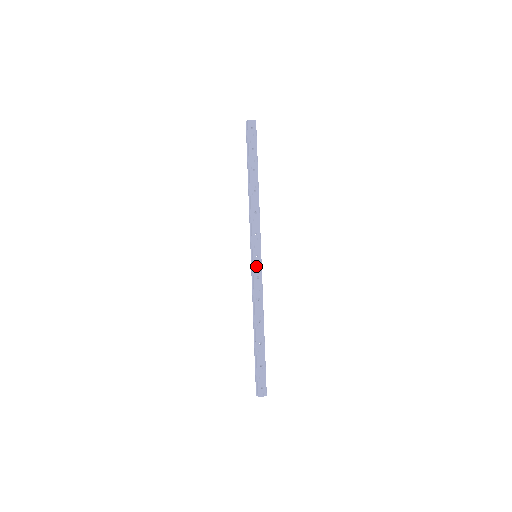
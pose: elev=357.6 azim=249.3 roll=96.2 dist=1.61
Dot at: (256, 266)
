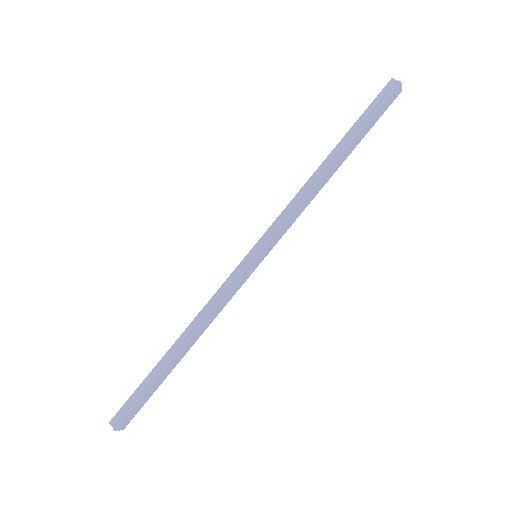
Dot at: (248, 271)
